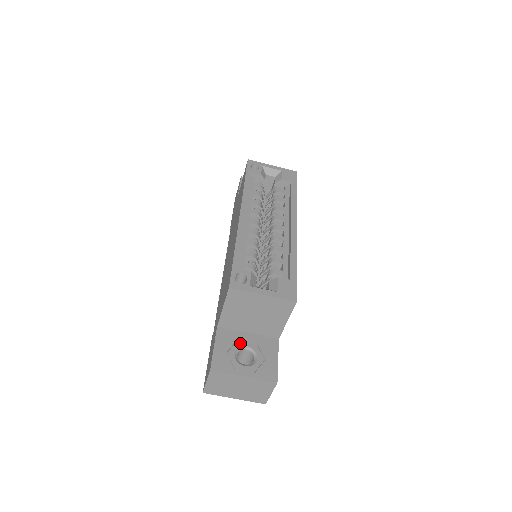
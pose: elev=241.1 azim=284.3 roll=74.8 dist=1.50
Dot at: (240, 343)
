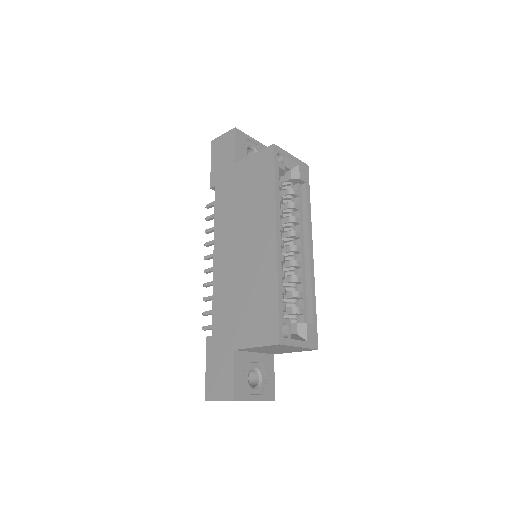
Dot at: (250, 365)
